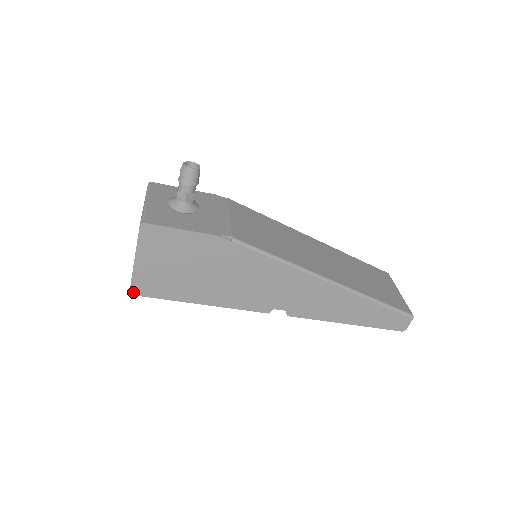
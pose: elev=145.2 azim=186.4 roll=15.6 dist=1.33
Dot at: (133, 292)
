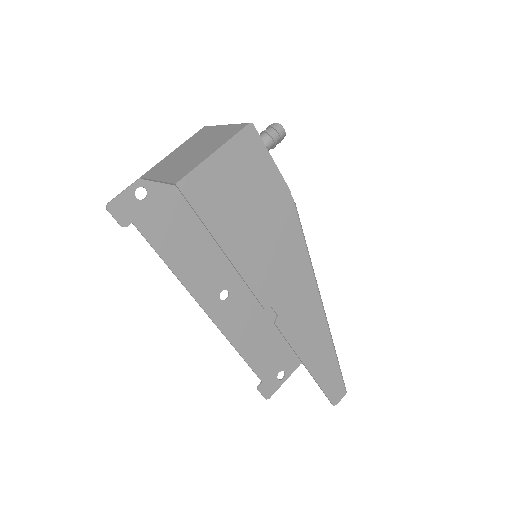
Dot at: (181, 184)
